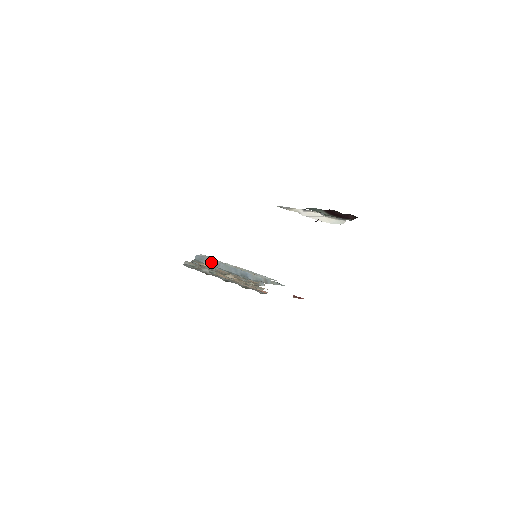
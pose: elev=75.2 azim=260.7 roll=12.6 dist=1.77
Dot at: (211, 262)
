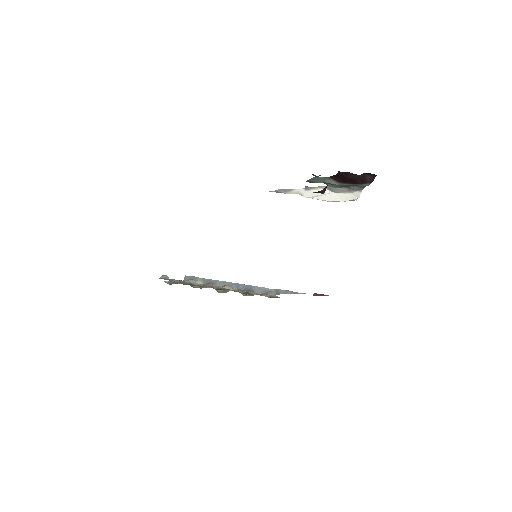
Dot at: (205, 281)
